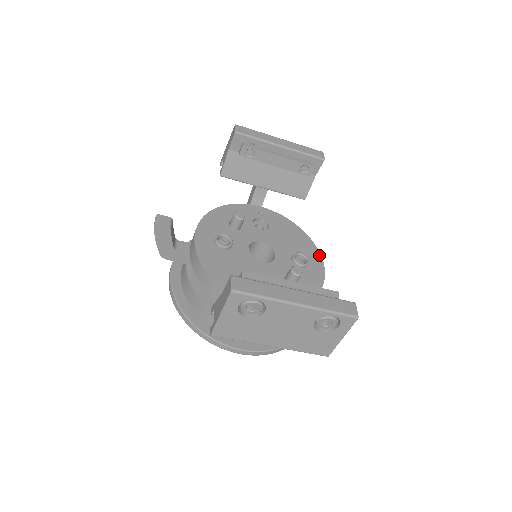
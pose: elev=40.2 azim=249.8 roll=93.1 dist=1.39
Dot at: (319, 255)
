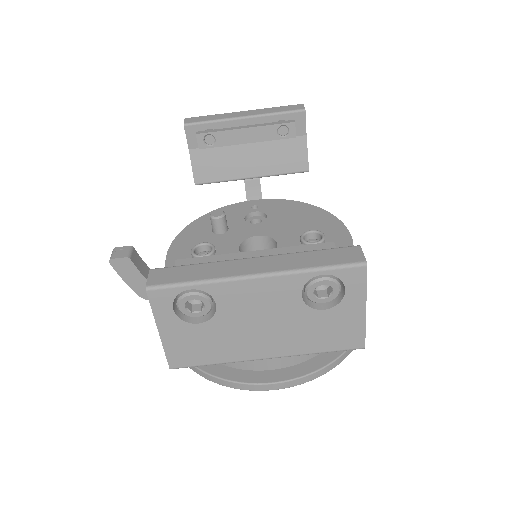
Dot at: (341, 225)
